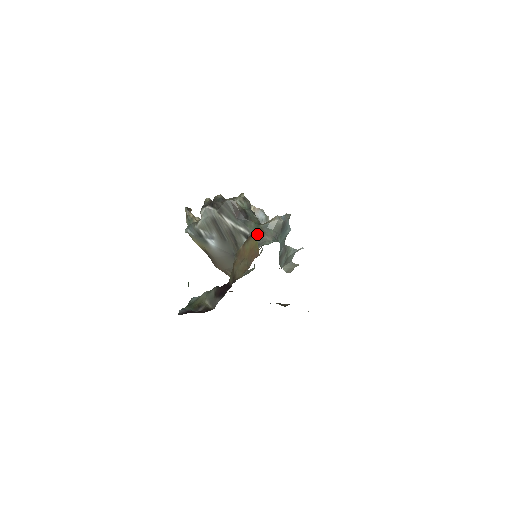
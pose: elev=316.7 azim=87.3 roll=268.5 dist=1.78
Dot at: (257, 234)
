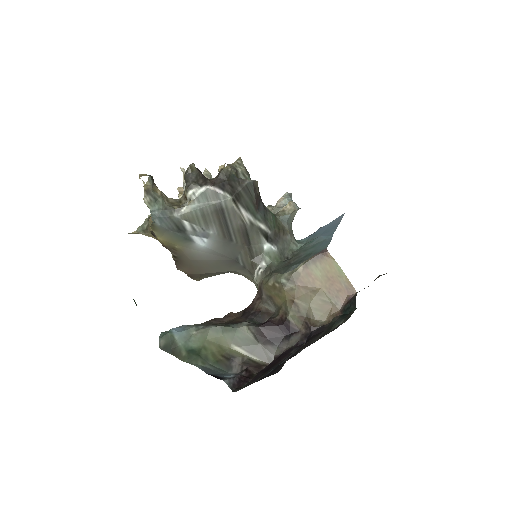
Dot at: (279, 233)
